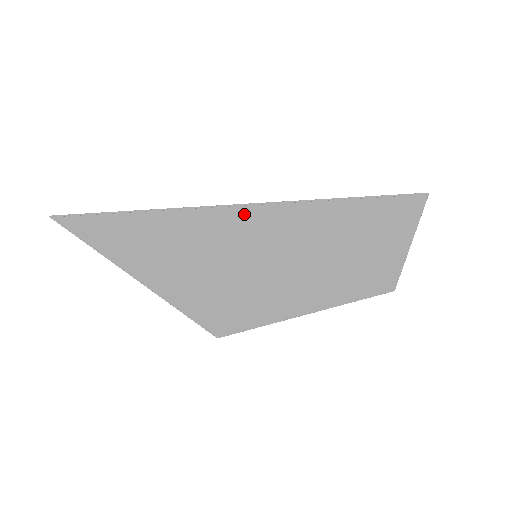
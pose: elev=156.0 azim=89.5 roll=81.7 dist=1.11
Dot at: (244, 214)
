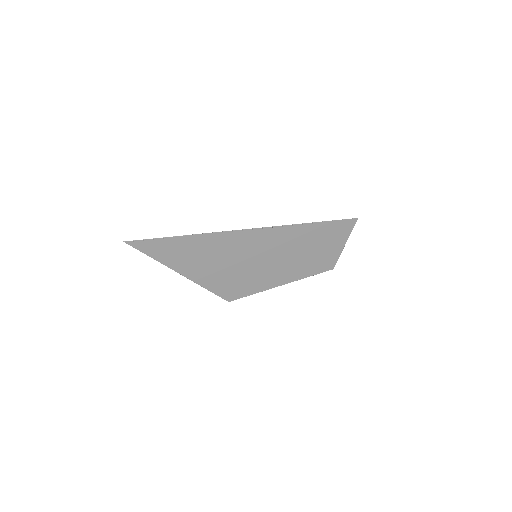
Dot at: (251, 234)
